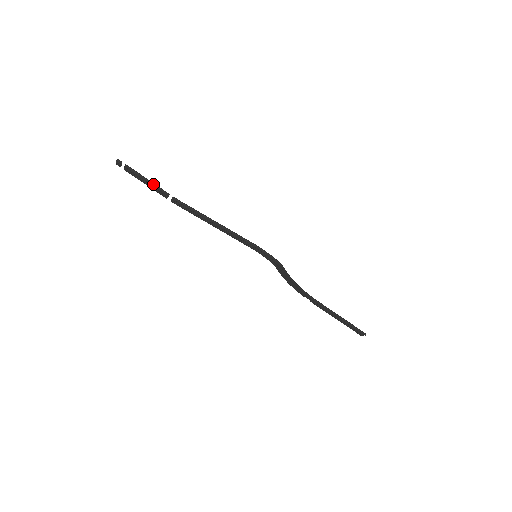
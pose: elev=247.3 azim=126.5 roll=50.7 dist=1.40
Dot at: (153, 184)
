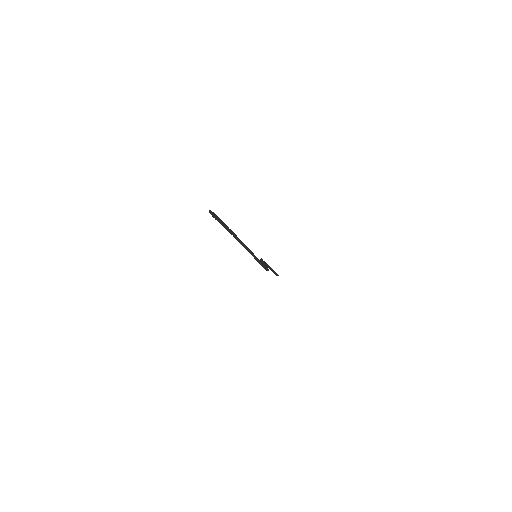
Dot at: (227, 229)
